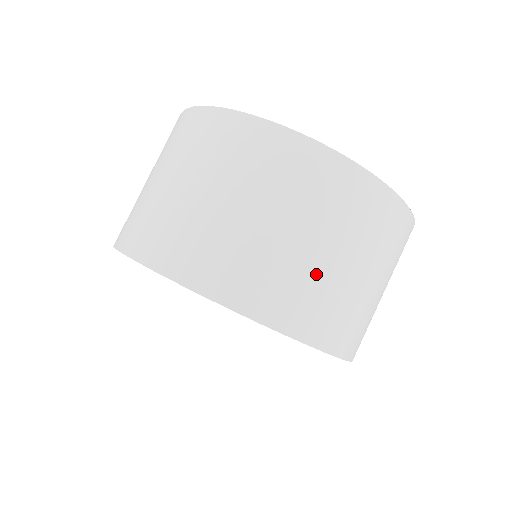
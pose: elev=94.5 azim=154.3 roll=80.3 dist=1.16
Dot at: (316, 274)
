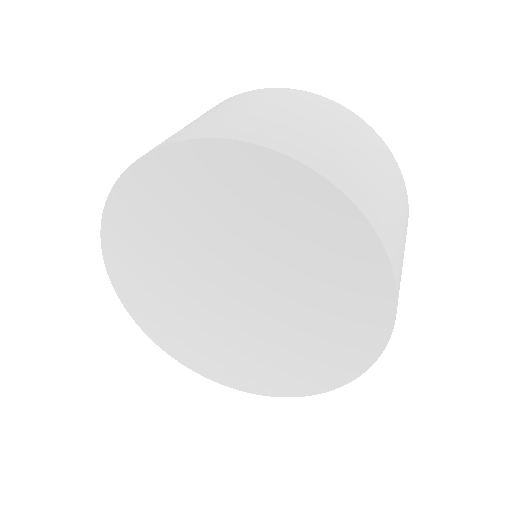
Dot at: (235, 116)
